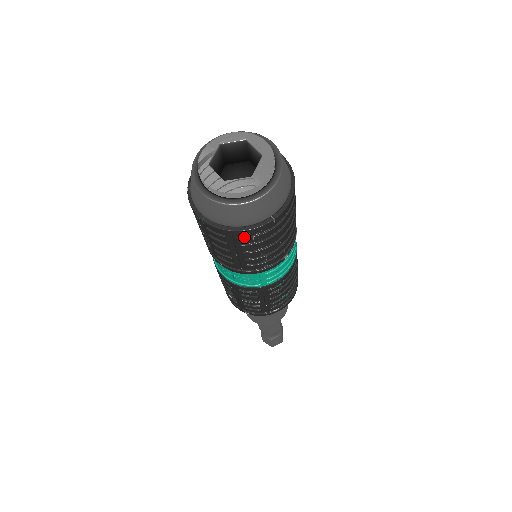
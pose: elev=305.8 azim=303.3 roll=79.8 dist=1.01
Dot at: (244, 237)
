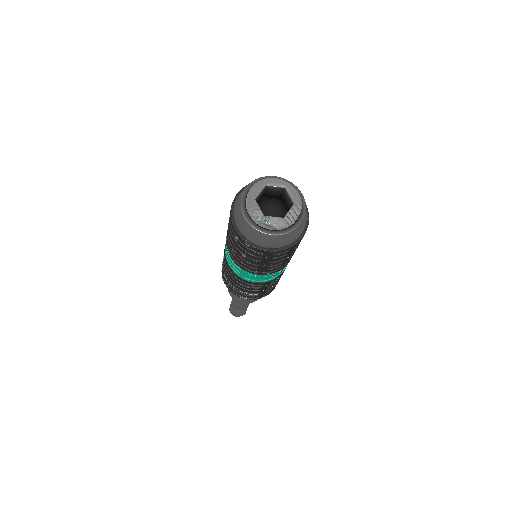
Dot at: (299, 242)
